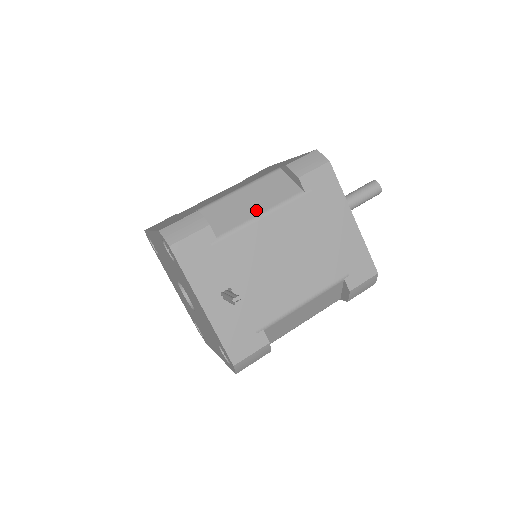
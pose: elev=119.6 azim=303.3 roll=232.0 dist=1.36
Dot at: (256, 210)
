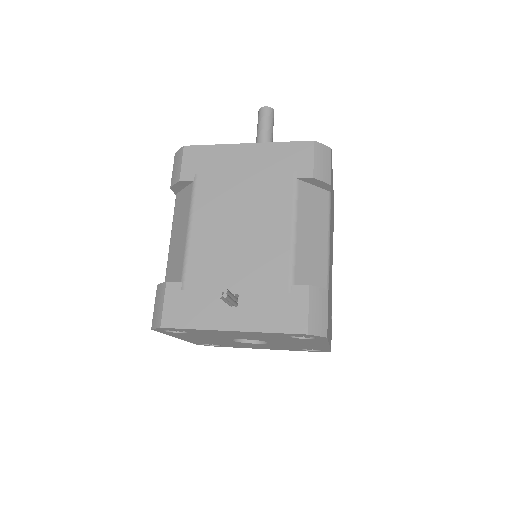
Dot at: (184, 233)
